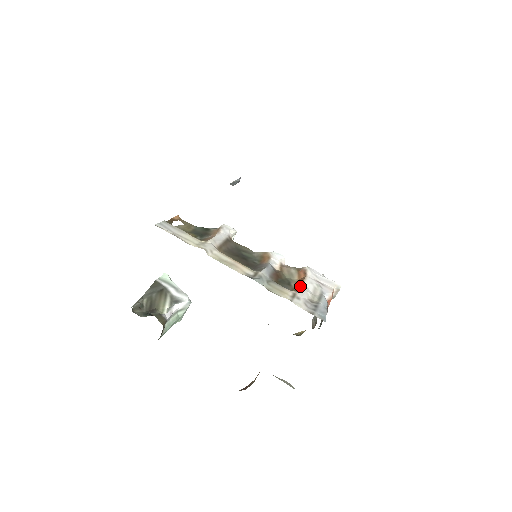
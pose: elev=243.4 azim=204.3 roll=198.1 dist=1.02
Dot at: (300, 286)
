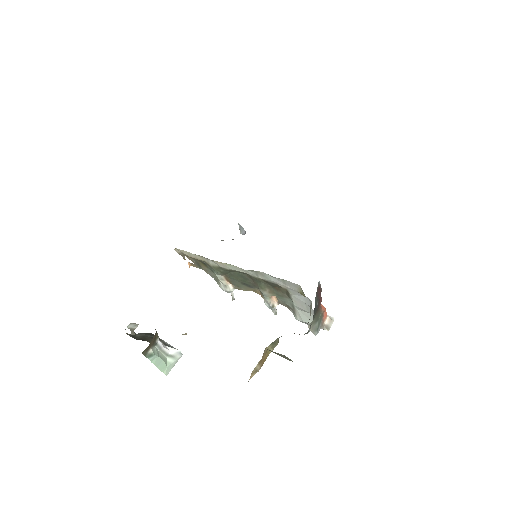
Dot at: occluded
